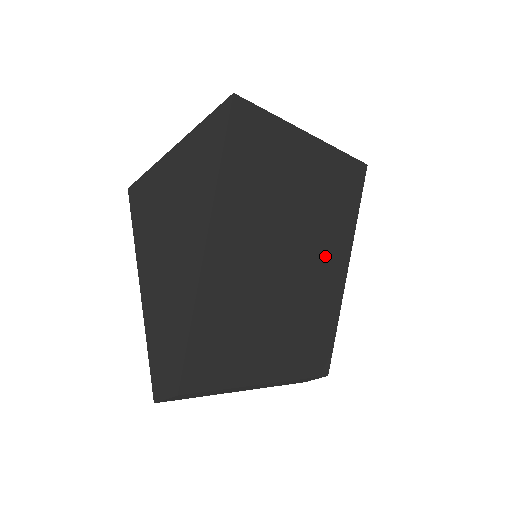
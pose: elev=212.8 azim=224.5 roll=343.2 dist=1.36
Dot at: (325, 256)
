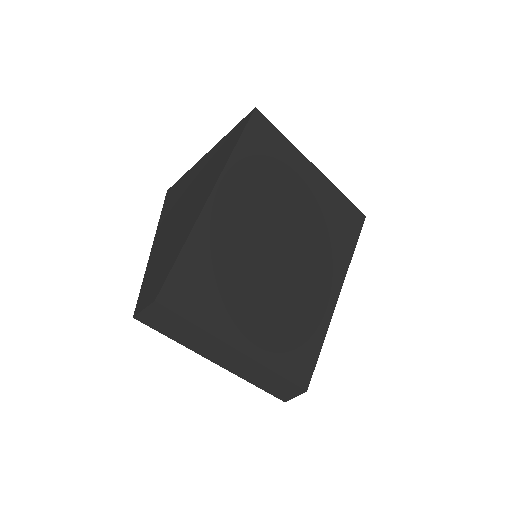
Dot at: (317, 269)
